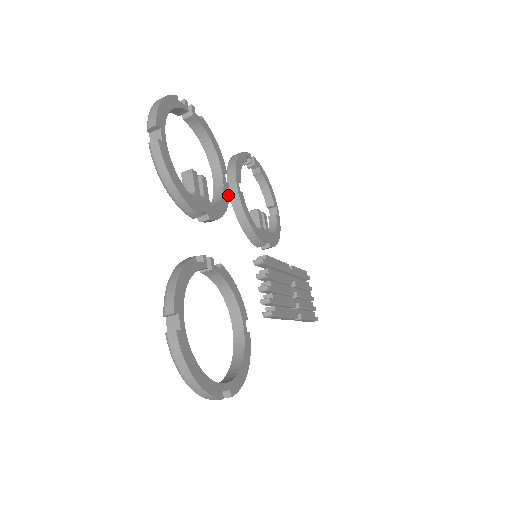
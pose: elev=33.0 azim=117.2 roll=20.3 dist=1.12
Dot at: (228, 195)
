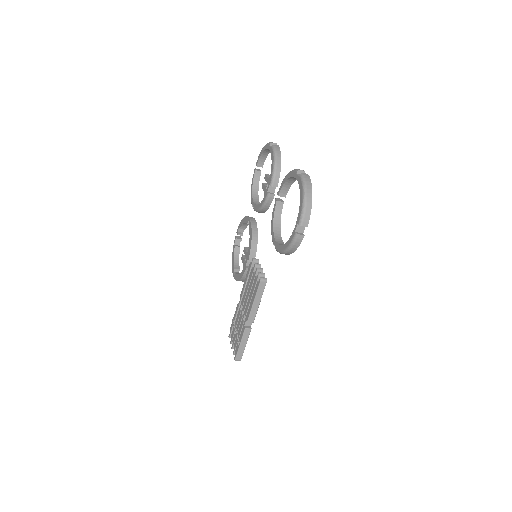
Dot at: occluded
